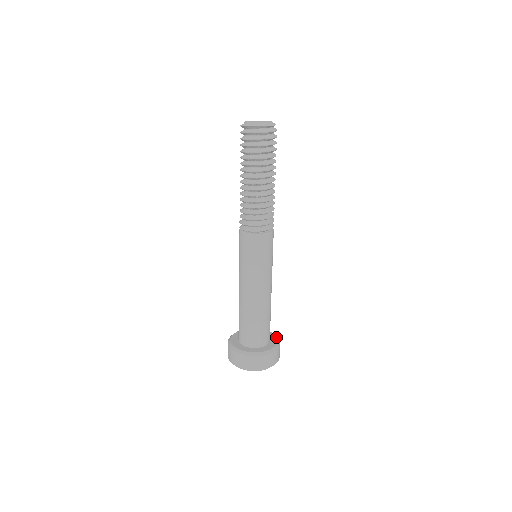
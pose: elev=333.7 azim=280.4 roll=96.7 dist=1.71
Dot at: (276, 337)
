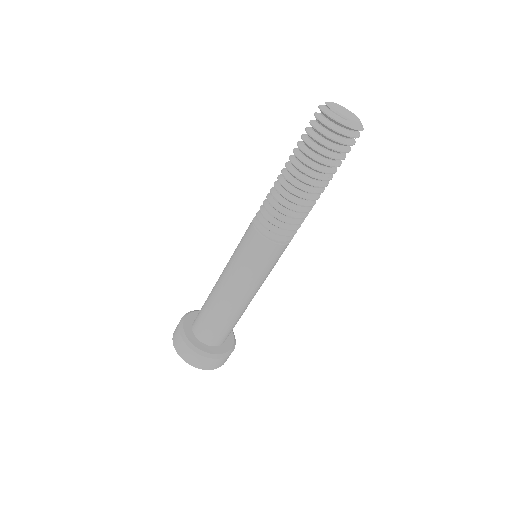
Dot at: occluded
